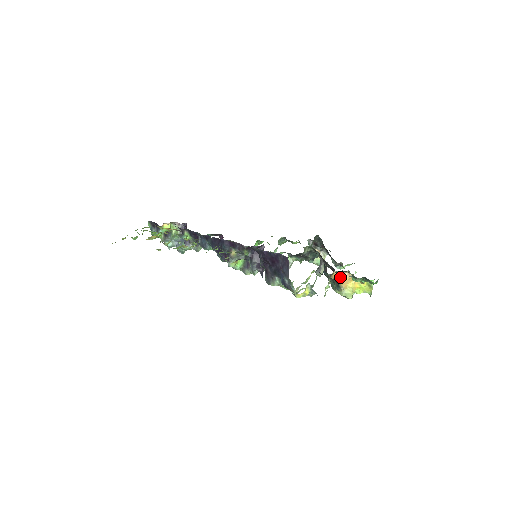
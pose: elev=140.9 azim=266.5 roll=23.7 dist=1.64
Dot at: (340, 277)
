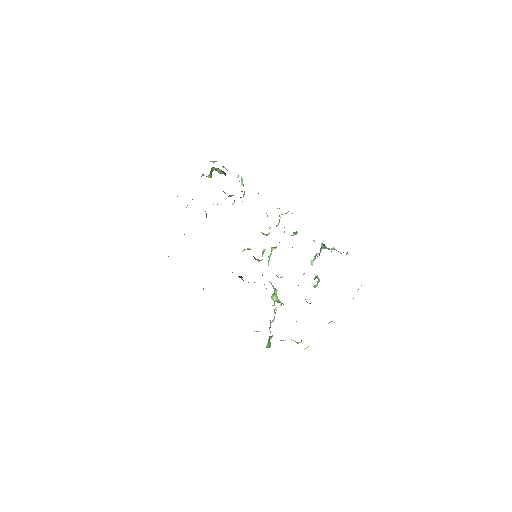
Dot at: occluded
